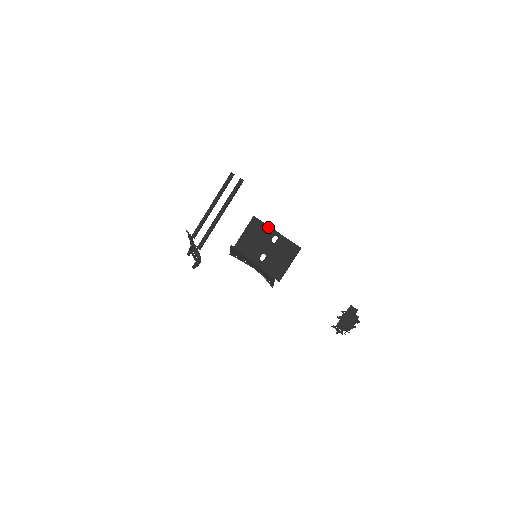
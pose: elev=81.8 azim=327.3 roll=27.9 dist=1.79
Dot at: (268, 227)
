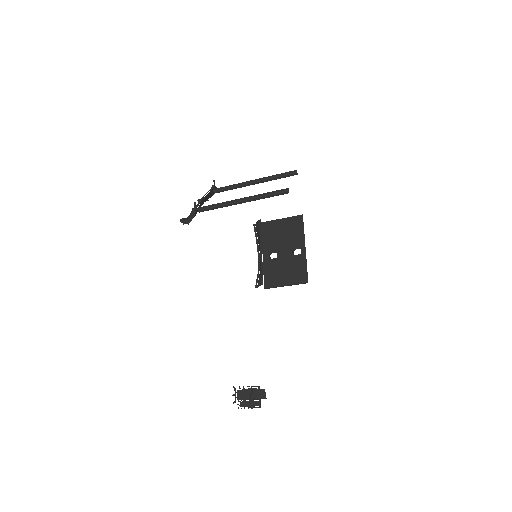
Dot at: (303, 236)
